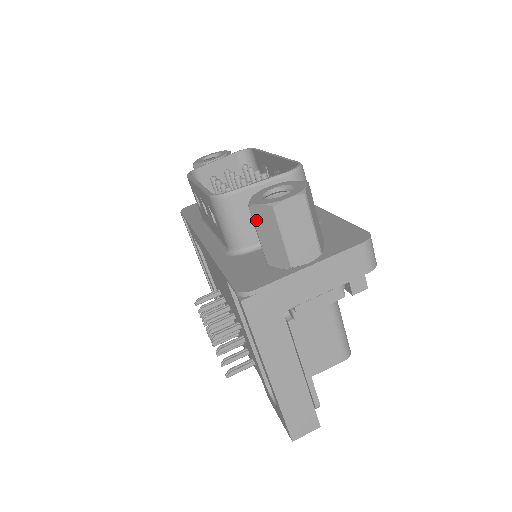
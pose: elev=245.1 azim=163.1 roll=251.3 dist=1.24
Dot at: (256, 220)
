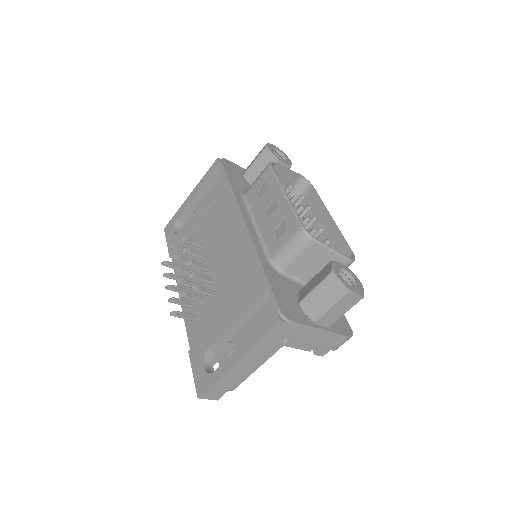
Dot at: (326, 282)
